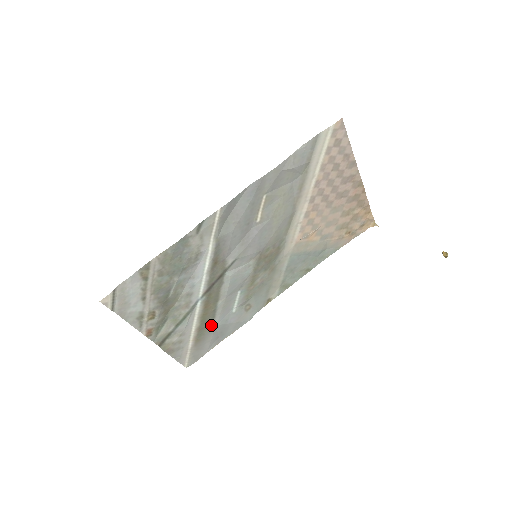
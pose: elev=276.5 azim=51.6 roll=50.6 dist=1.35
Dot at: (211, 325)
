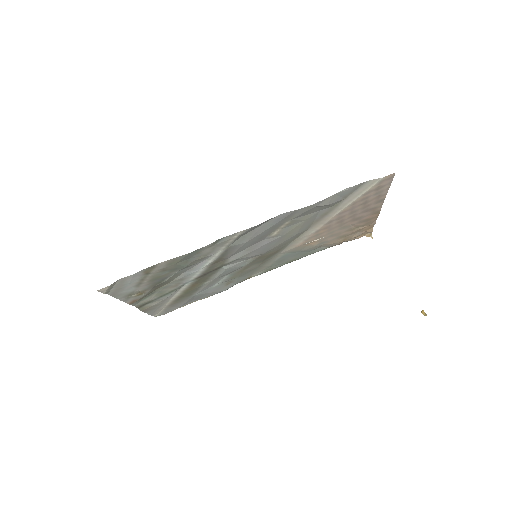
Dot at: (191, 295)
